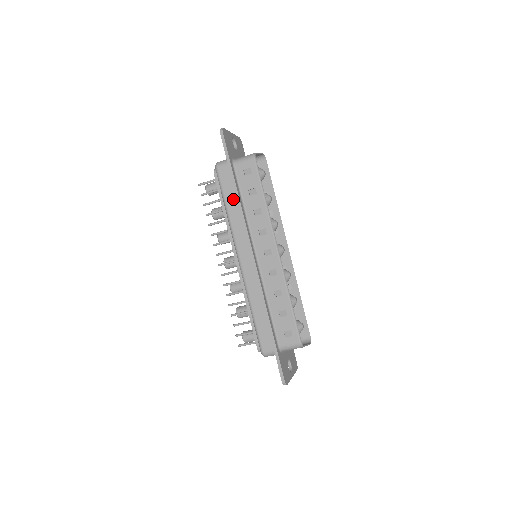
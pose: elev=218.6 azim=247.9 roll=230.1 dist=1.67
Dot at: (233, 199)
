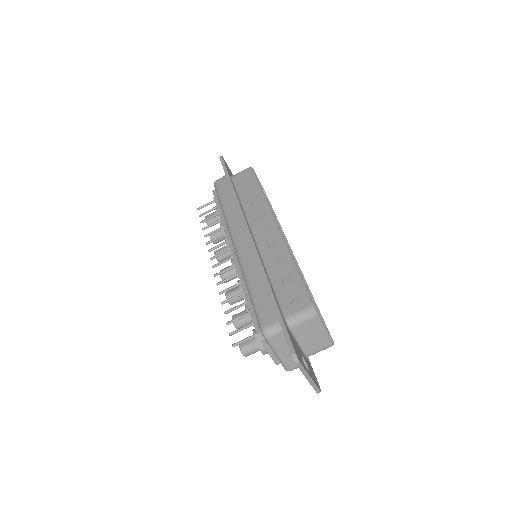
Dot at: (229, 198)
